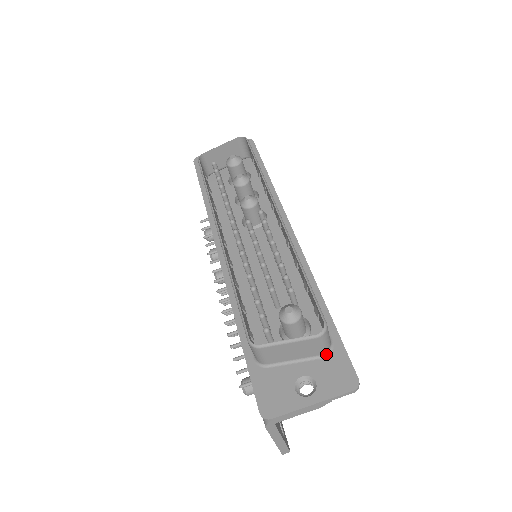
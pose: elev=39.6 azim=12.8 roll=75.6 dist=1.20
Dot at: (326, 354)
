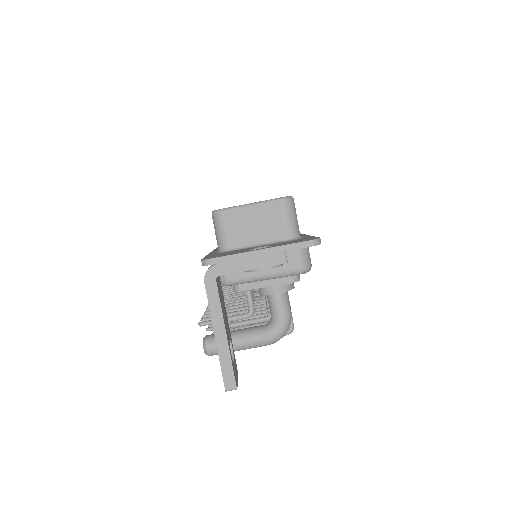
Dot at: (292, 239)
